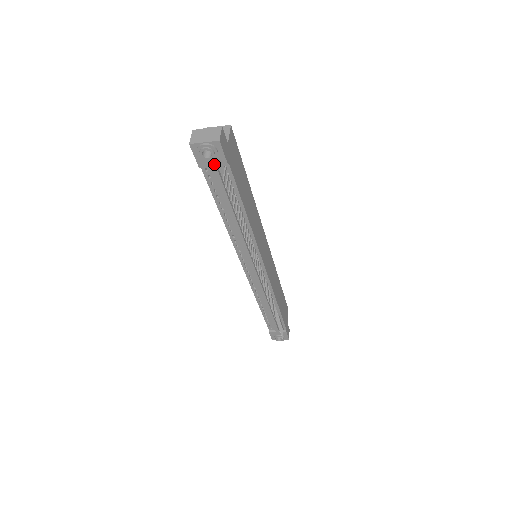
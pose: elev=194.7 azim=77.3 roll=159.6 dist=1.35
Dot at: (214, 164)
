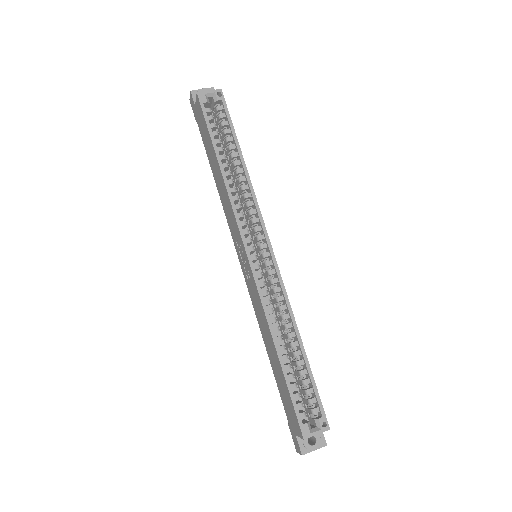
Dot at: occluded
